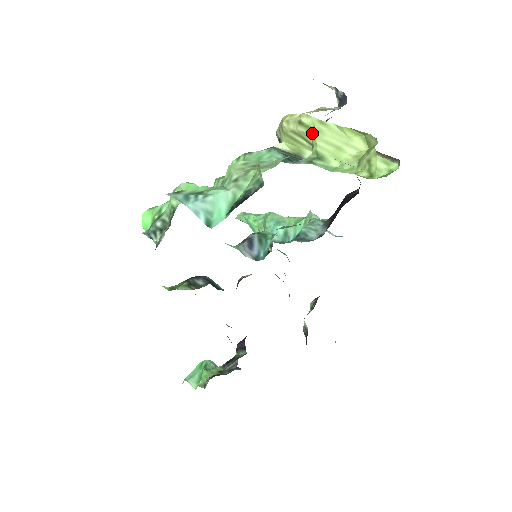
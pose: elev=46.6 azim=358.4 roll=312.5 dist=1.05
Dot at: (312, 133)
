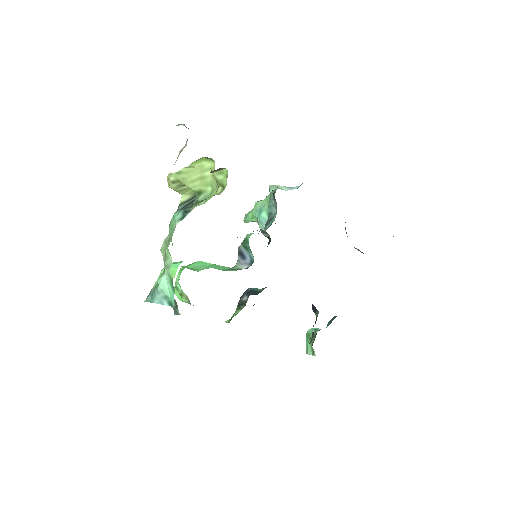
Dot at: (182, 183)
